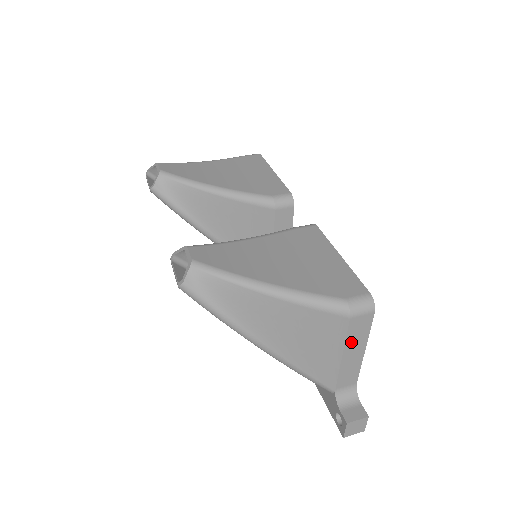
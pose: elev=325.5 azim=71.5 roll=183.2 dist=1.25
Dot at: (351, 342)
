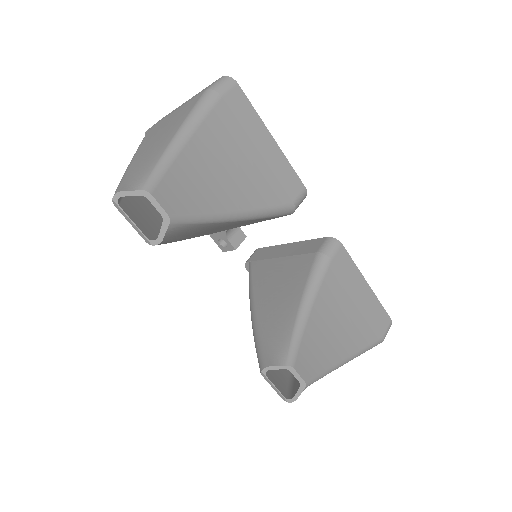
Dot at: occluded
